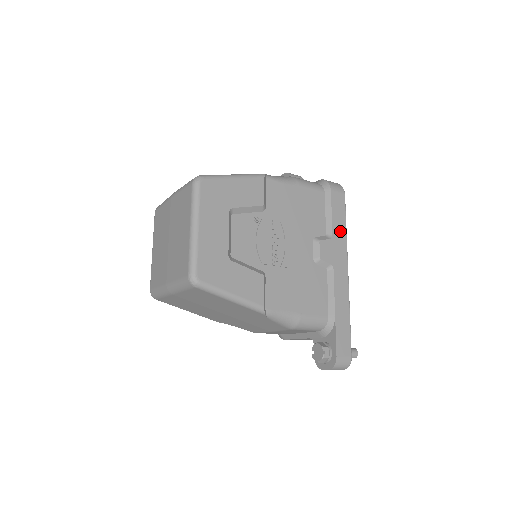
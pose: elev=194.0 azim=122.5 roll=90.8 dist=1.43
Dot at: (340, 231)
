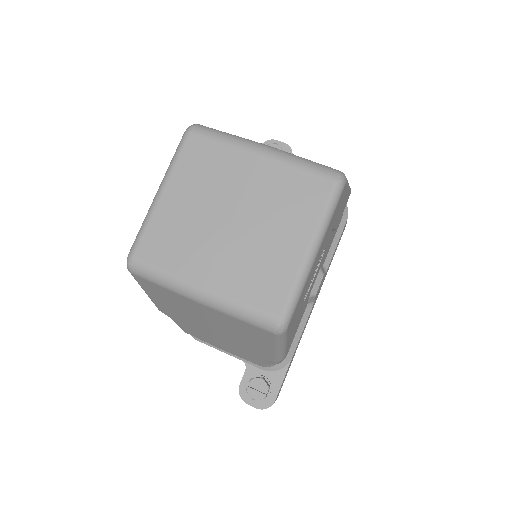
Dot at: occluded
